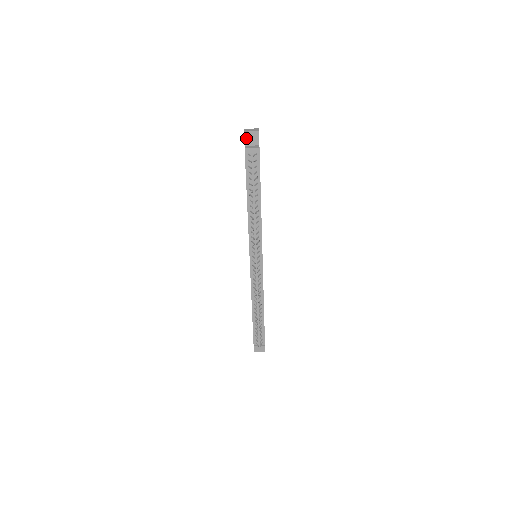
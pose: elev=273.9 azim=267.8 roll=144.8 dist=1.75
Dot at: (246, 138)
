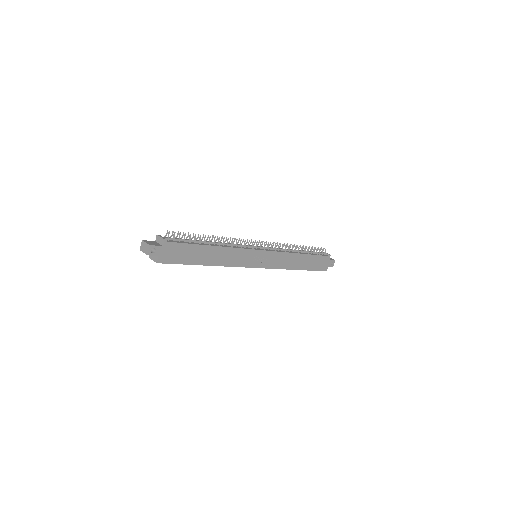
Dot at: occluded
